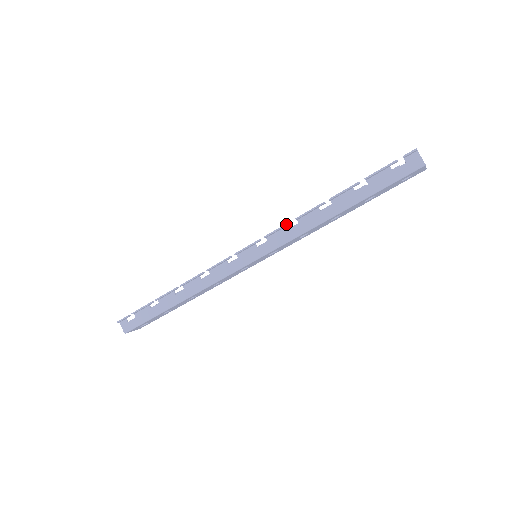
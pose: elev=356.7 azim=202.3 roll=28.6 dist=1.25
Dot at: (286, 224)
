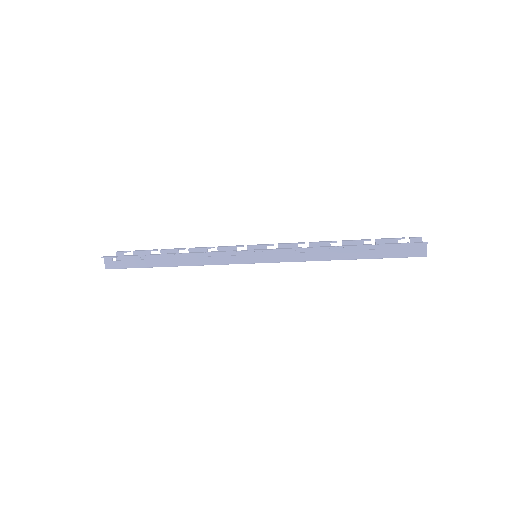
Dot at: (297, 248)
